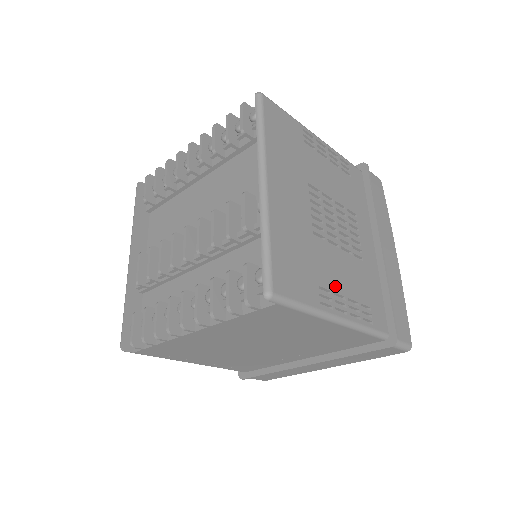
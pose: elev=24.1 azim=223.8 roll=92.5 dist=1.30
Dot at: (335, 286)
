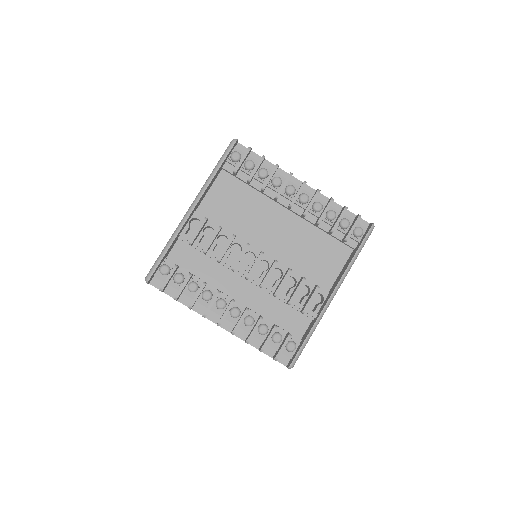
Dot at: occluded
